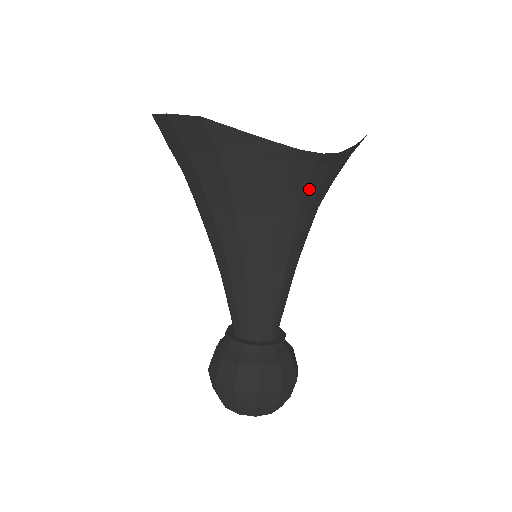
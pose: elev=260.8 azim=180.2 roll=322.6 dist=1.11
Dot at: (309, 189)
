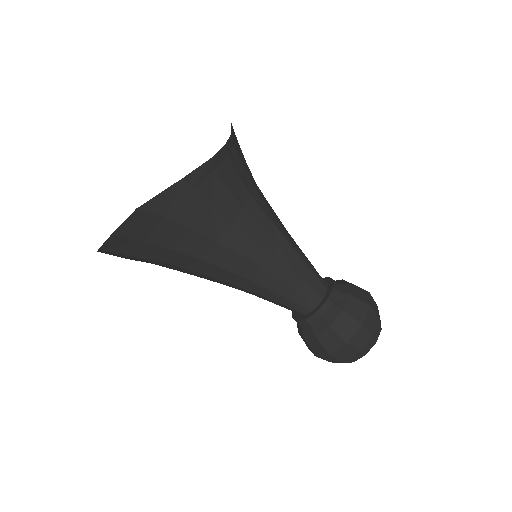
Dot at: (241, 176)
